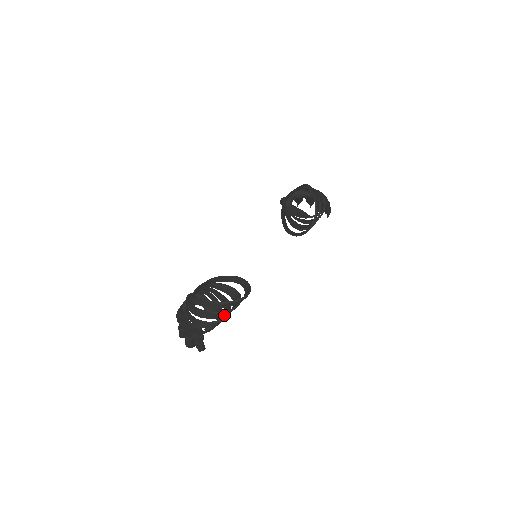
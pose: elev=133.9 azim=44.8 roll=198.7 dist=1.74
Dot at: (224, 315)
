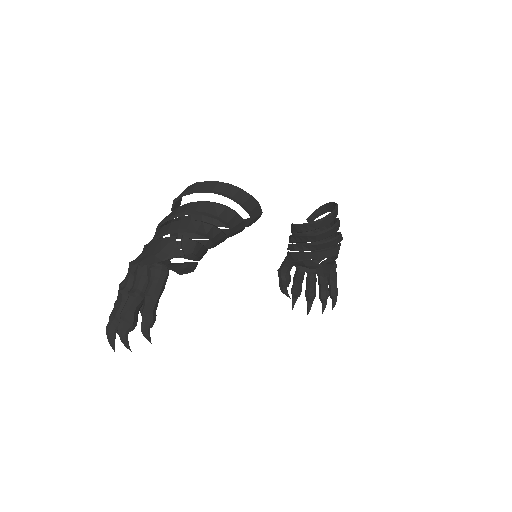
Dot at: (221, 216)
